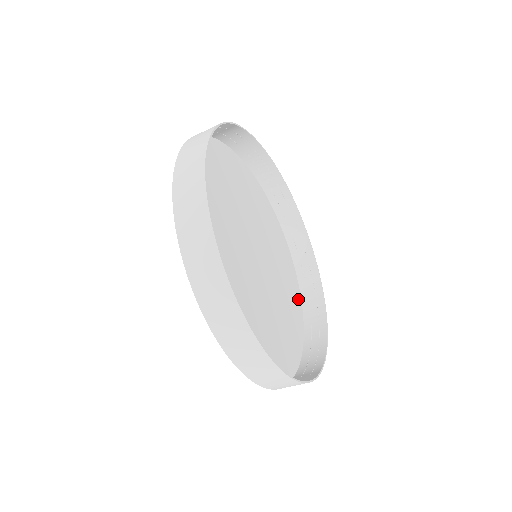
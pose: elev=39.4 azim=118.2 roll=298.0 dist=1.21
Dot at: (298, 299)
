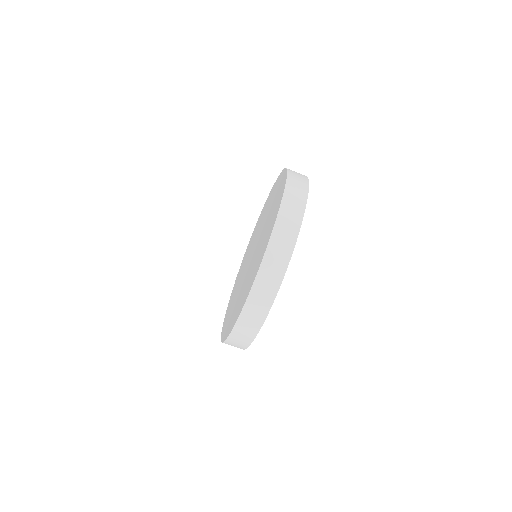
Dot at: occluded
